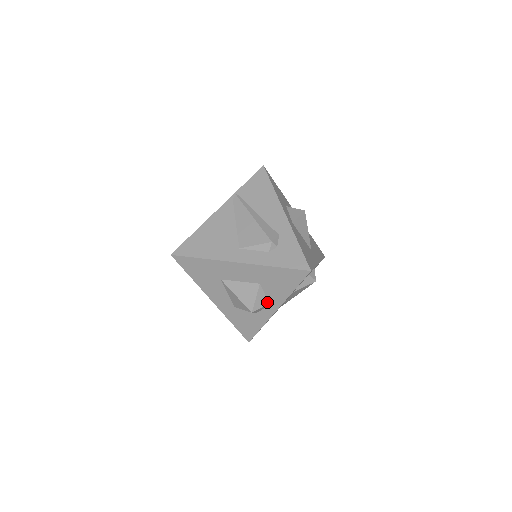
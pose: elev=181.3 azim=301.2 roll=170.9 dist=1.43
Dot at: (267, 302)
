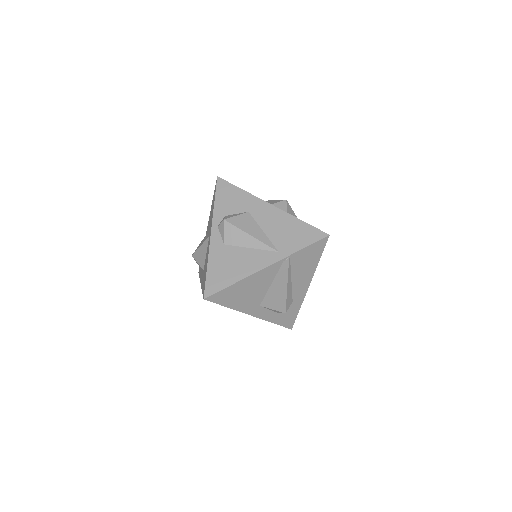
Dot at: occluded
